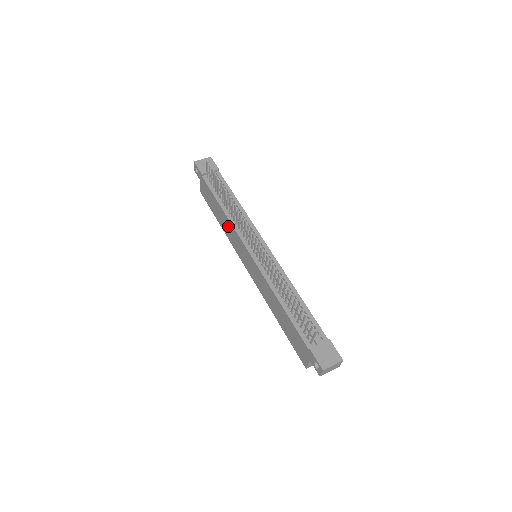
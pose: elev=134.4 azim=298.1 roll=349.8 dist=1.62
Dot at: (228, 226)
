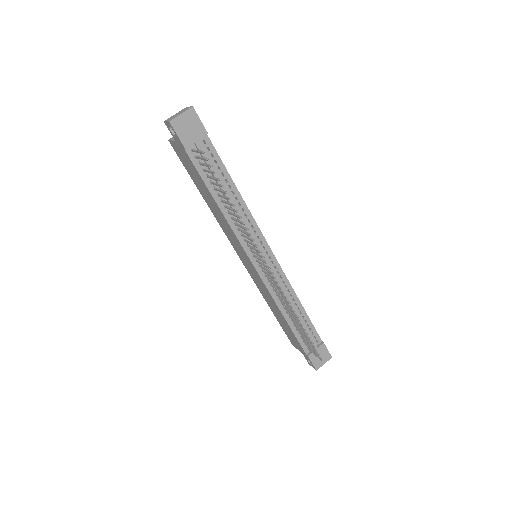
Dot at: (223, 221)
